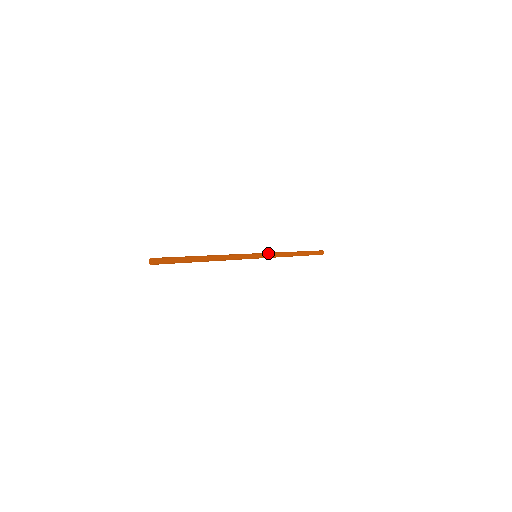
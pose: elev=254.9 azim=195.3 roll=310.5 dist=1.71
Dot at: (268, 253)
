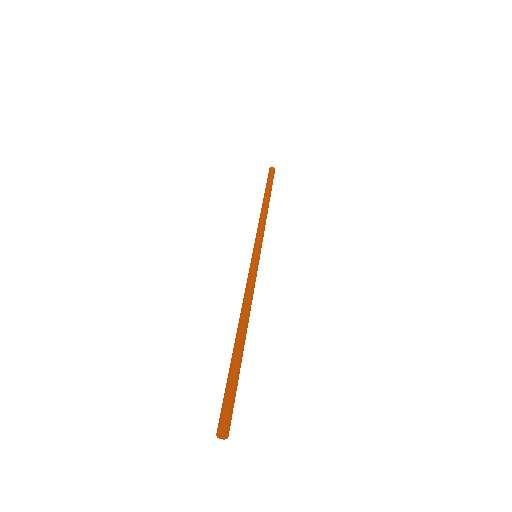
Dot at: occluded
